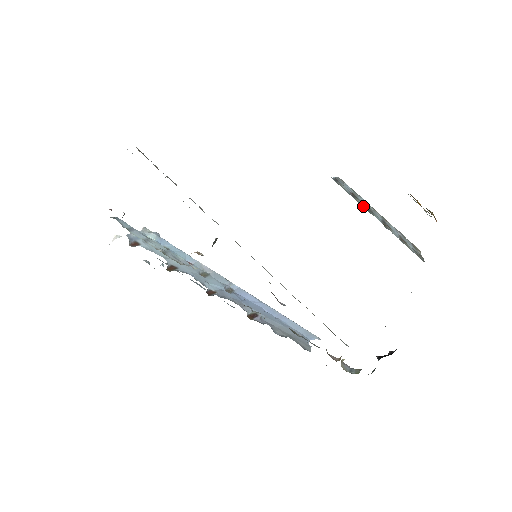
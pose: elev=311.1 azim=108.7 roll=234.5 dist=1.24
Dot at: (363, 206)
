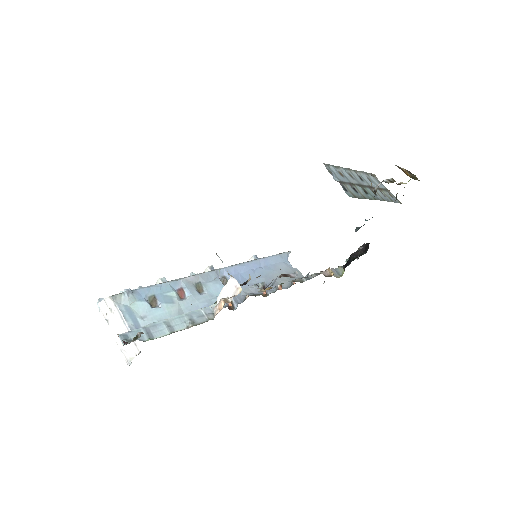
Dot at: (364, 194)
